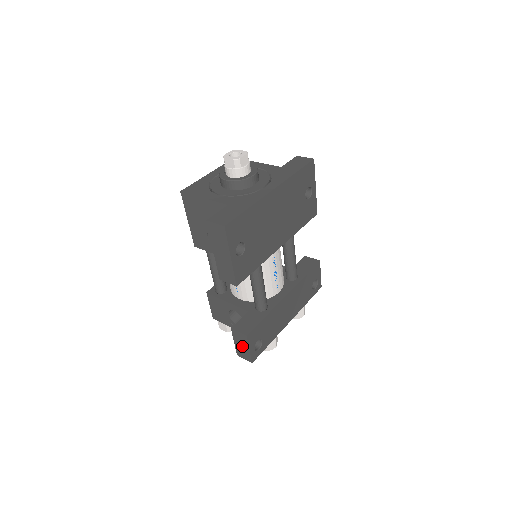
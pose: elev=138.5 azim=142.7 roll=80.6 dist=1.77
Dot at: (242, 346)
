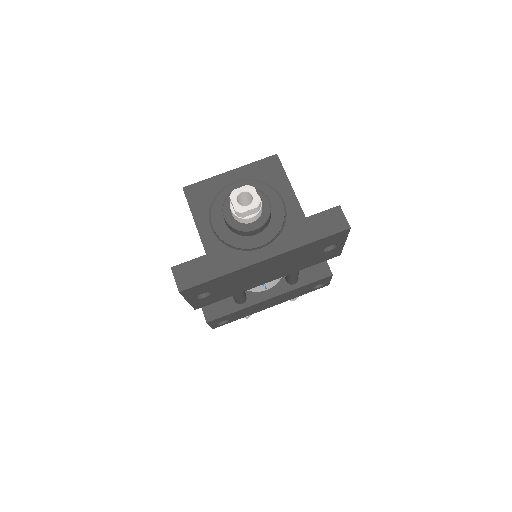
Dot at: occluded
